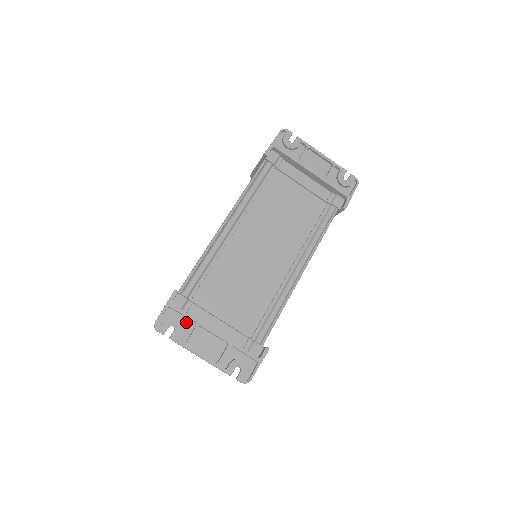
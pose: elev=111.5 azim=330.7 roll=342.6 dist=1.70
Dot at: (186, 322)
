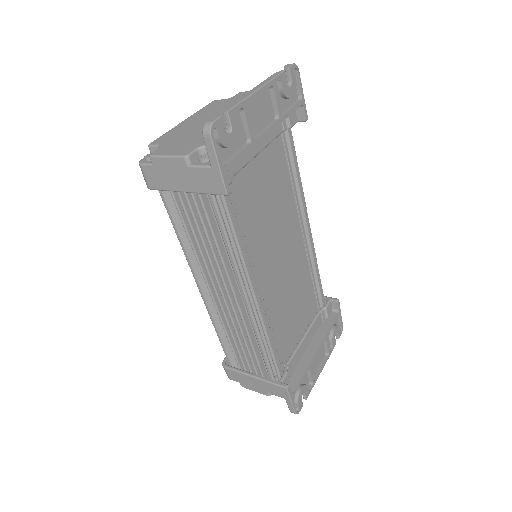
Dot at: occluded
